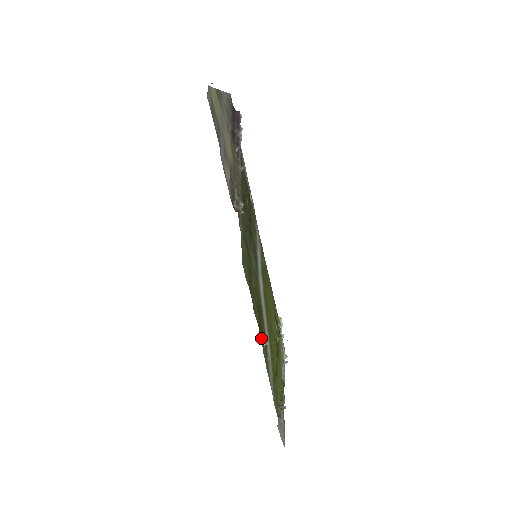
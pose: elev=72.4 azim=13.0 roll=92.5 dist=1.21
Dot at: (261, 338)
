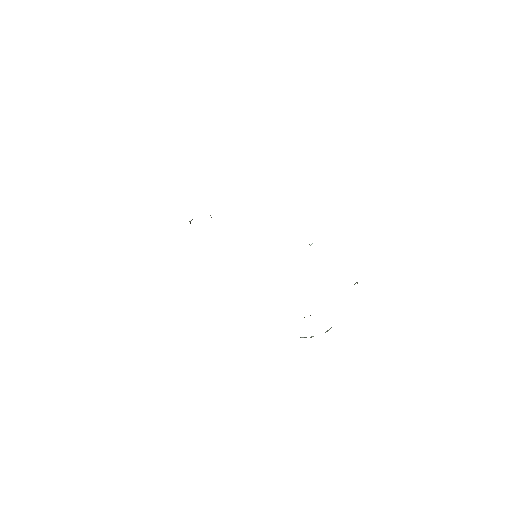
Dot at: occluded
